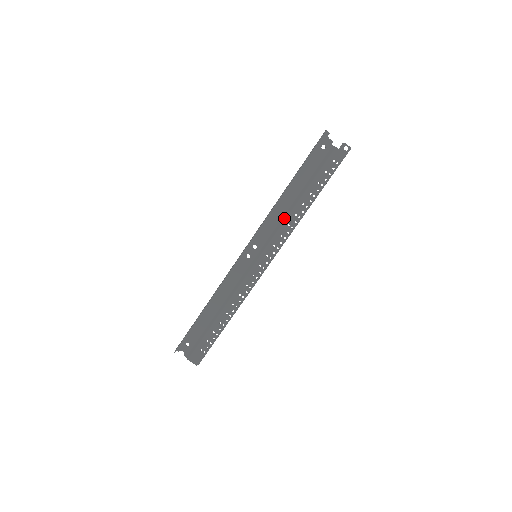
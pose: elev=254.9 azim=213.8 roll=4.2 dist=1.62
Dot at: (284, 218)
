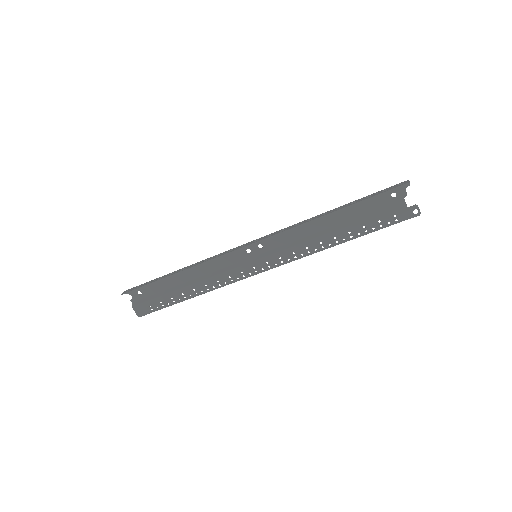
Dot at: (307, 238)
